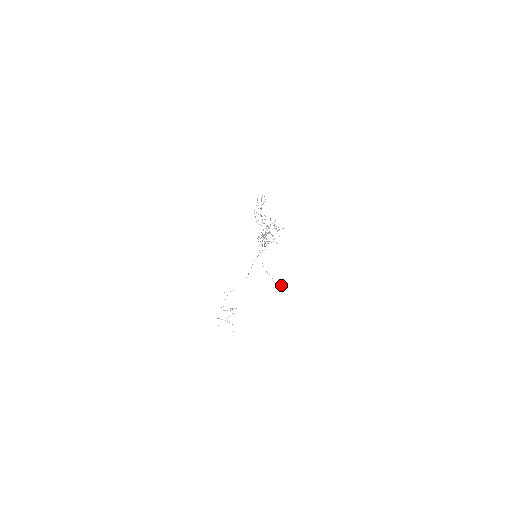
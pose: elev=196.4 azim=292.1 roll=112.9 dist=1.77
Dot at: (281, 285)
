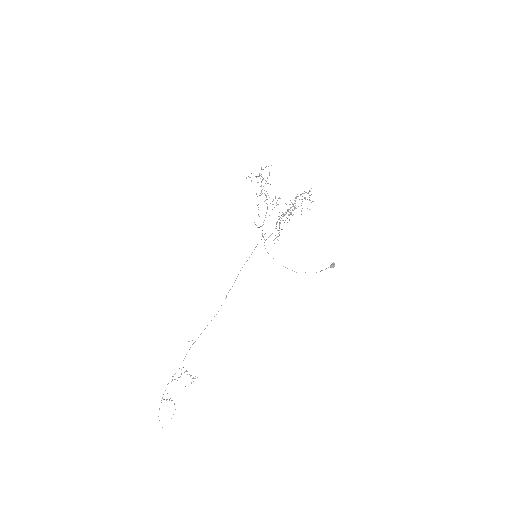
Dot at: occluded
